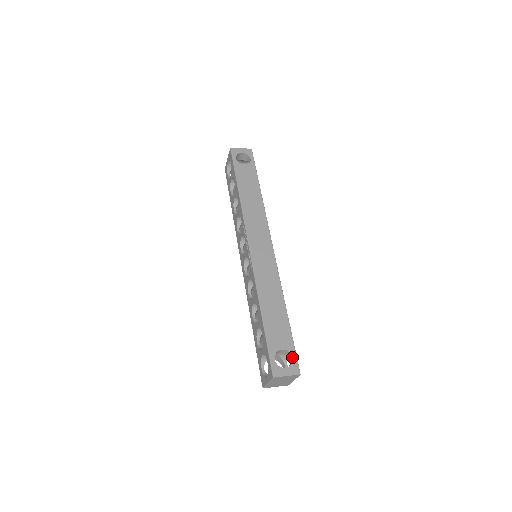
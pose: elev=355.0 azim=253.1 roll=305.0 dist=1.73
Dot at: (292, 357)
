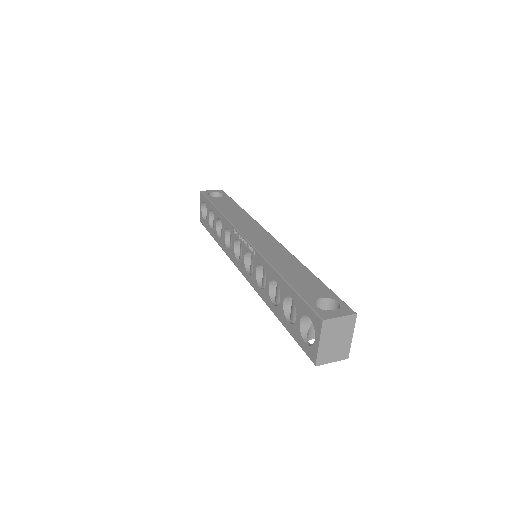
Dot at: (337, 302)
